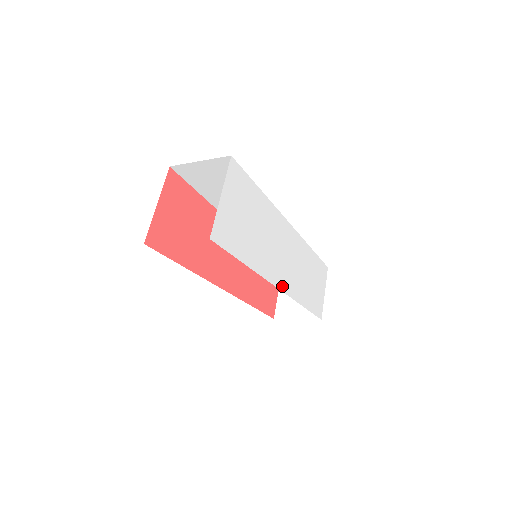
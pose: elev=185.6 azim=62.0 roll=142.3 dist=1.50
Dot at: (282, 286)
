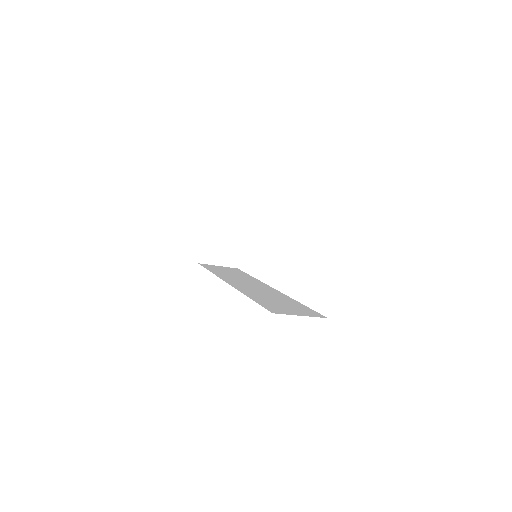
Dot at: occluded
